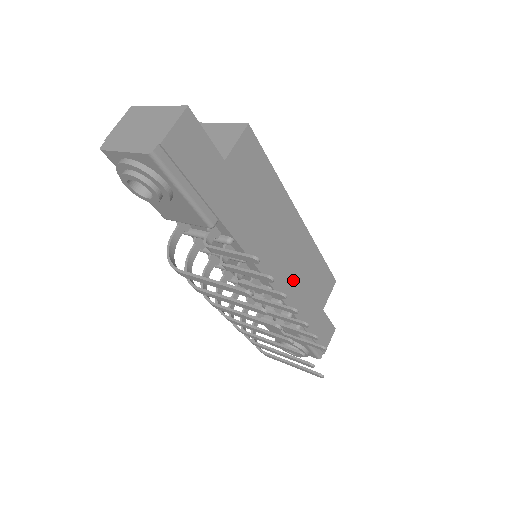
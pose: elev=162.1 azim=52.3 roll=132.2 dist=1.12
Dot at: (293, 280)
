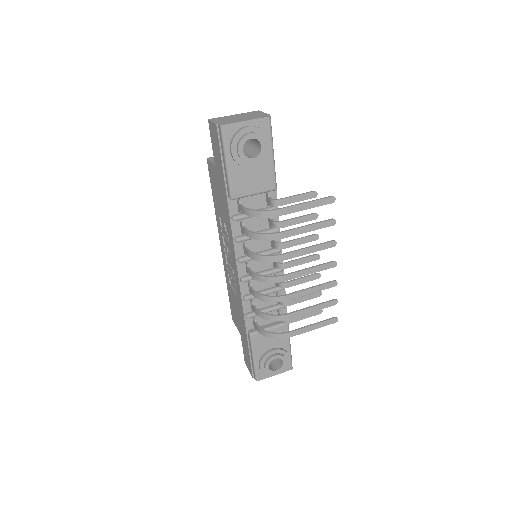
Dot at: occluded
